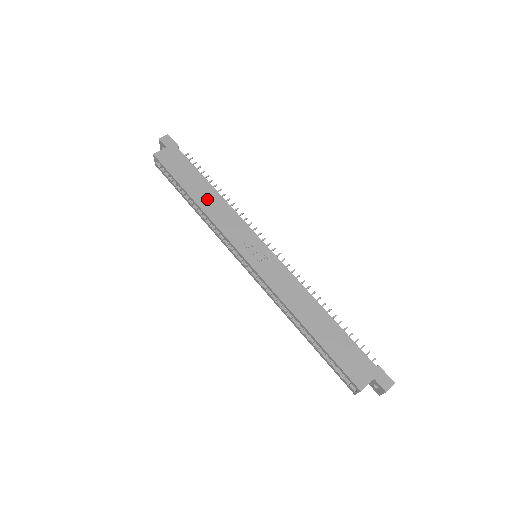
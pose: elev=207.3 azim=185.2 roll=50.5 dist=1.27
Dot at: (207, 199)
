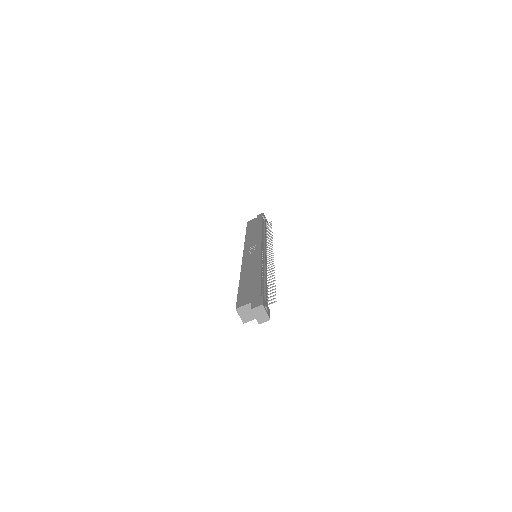
Dot at: (253, 233)
